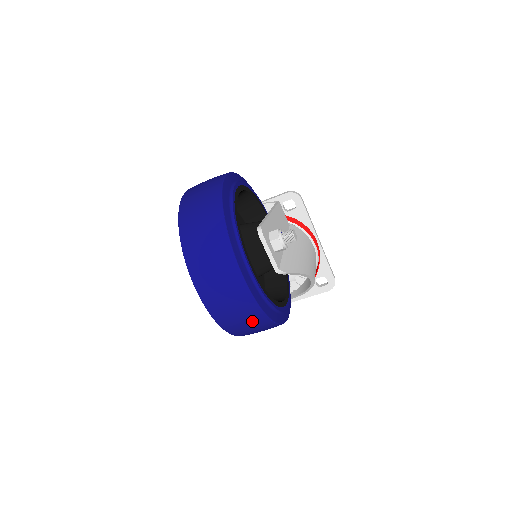
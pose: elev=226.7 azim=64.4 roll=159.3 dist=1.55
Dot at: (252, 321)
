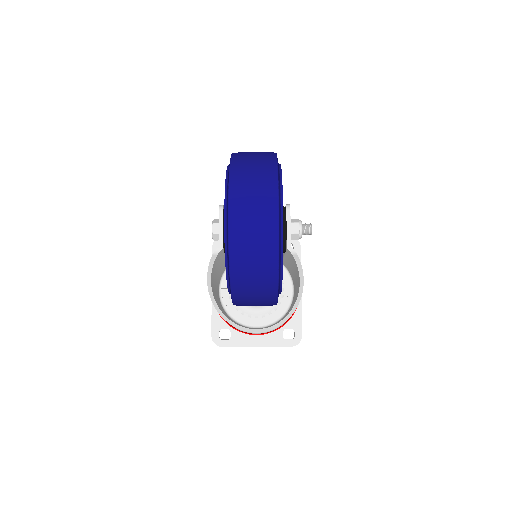
Dot at: (262, 260)
